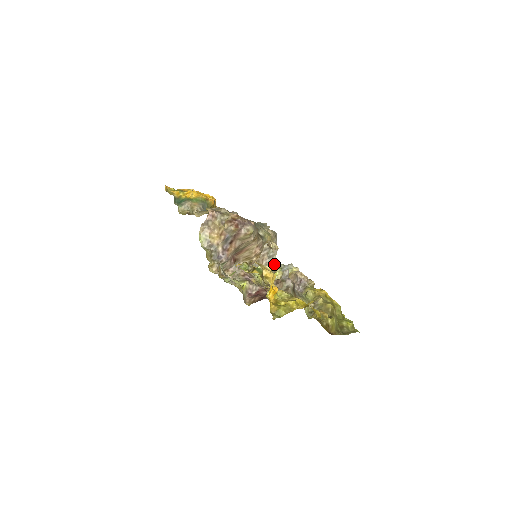
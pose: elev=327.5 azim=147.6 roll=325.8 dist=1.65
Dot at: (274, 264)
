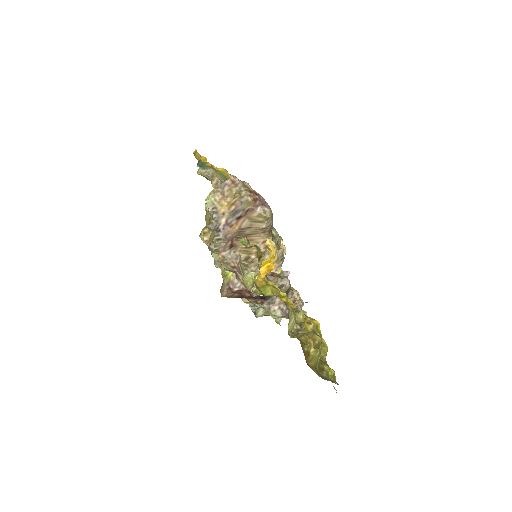
Dot at: occluded
